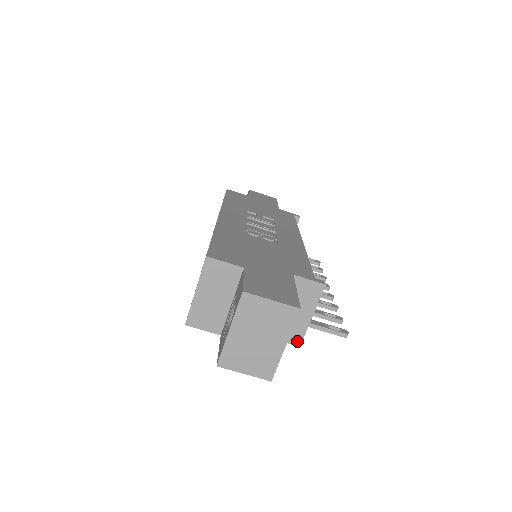
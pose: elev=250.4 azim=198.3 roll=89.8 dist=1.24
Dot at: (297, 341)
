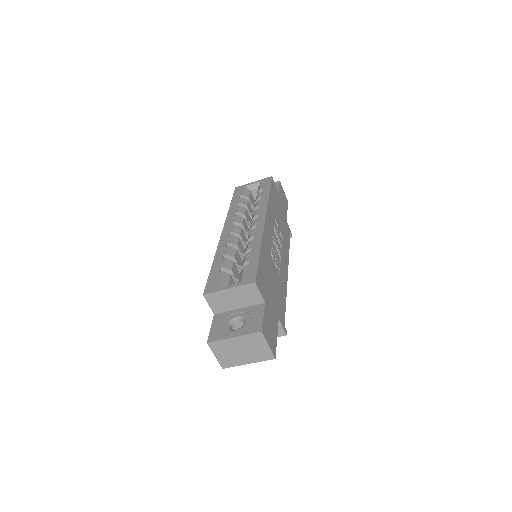
Dot at: occluded
